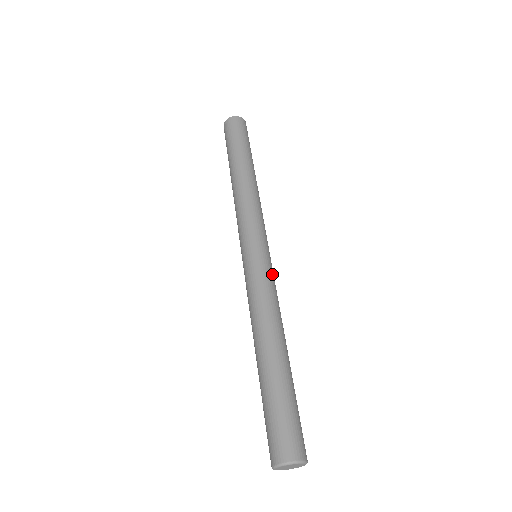
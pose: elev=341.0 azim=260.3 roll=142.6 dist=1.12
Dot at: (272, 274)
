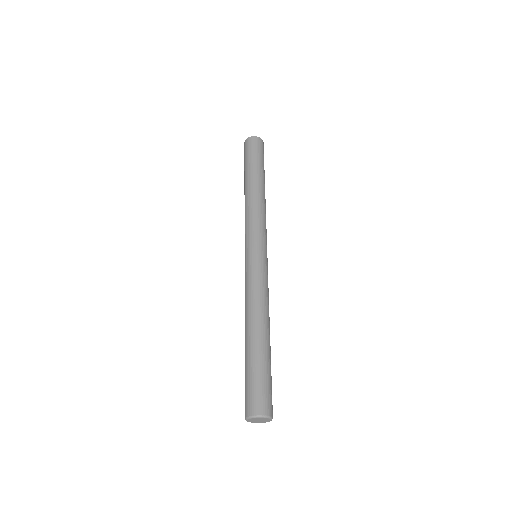
Dot at: (259, 269)
